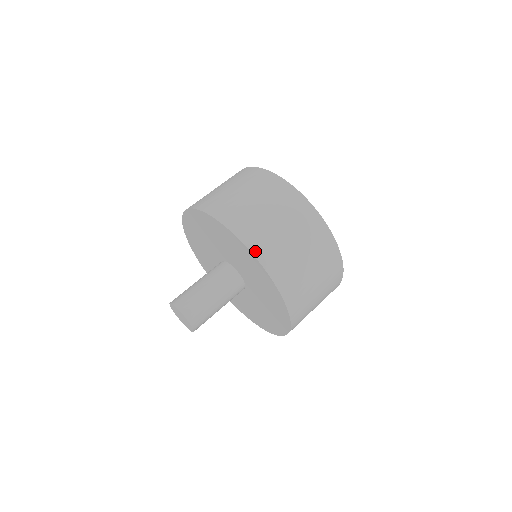
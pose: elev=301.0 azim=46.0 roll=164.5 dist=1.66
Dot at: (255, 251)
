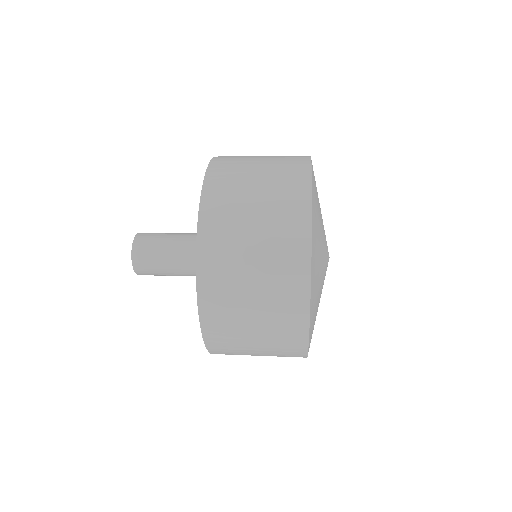
Dot at: occluded
